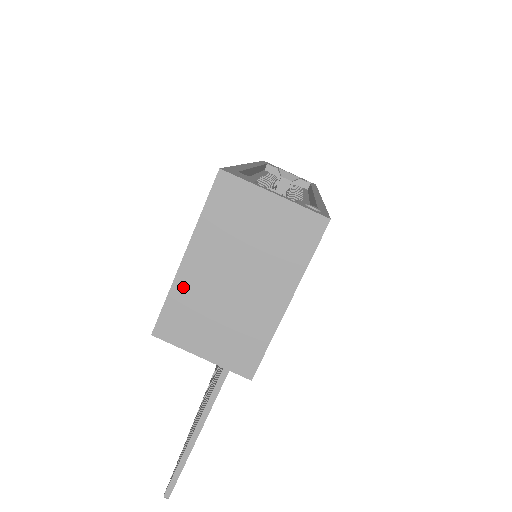
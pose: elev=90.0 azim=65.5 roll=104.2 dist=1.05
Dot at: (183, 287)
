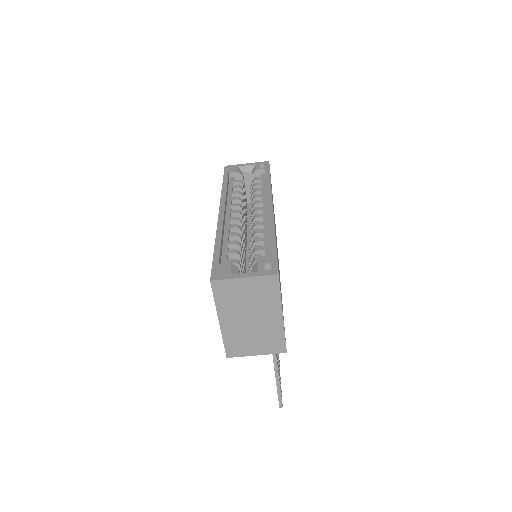
Dot at: (228, 333)
